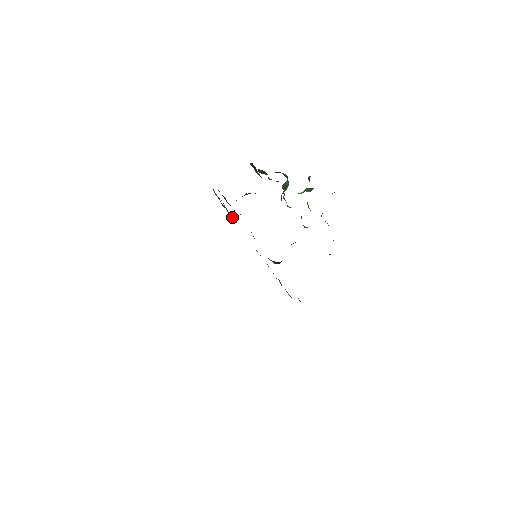
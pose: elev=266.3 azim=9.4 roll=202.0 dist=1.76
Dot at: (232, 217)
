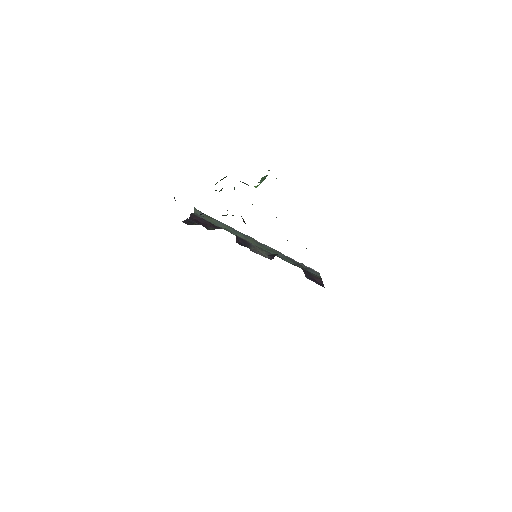
Dot at: (225, 226)
